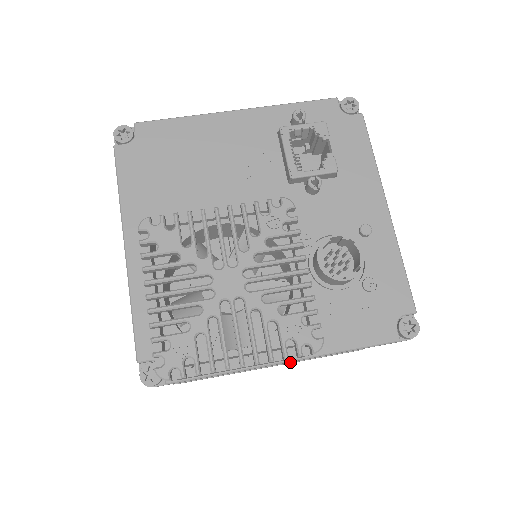
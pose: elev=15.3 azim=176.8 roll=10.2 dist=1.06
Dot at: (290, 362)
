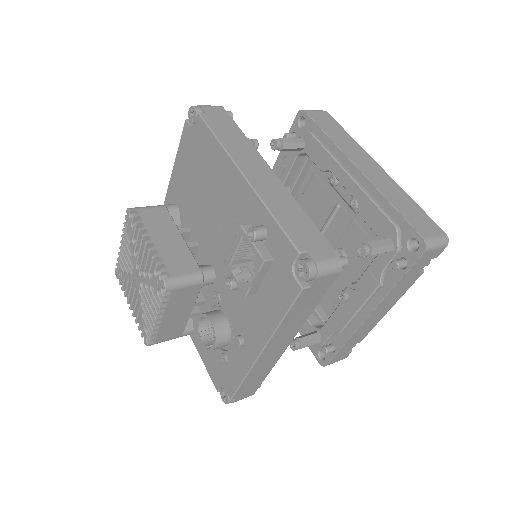
Dot at: occluded
